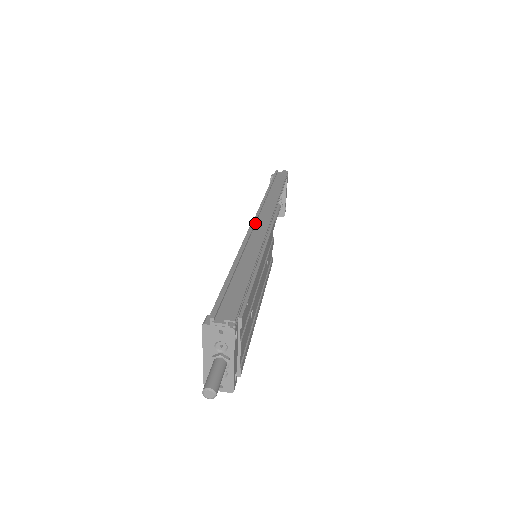
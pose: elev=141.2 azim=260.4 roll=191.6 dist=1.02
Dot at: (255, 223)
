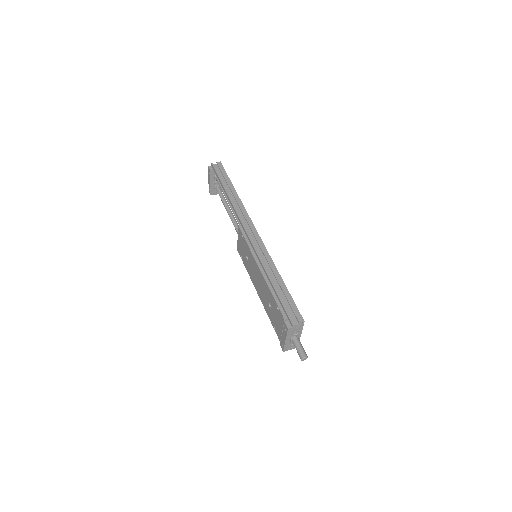
Dot at: (249, 235)
